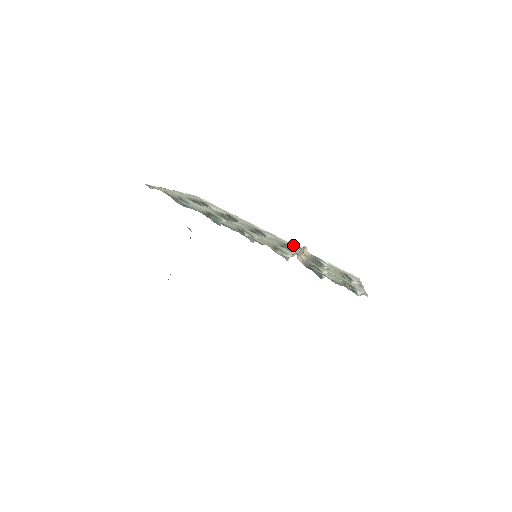
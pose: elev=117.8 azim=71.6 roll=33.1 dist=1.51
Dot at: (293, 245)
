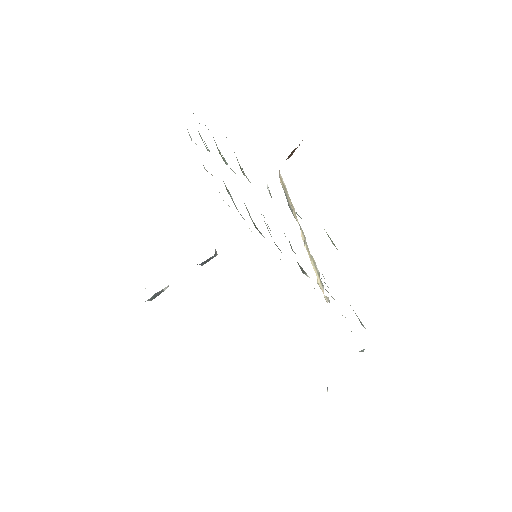
Dot at: occluded
